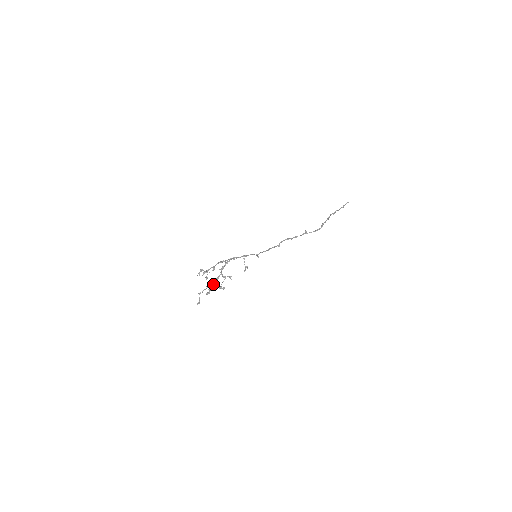
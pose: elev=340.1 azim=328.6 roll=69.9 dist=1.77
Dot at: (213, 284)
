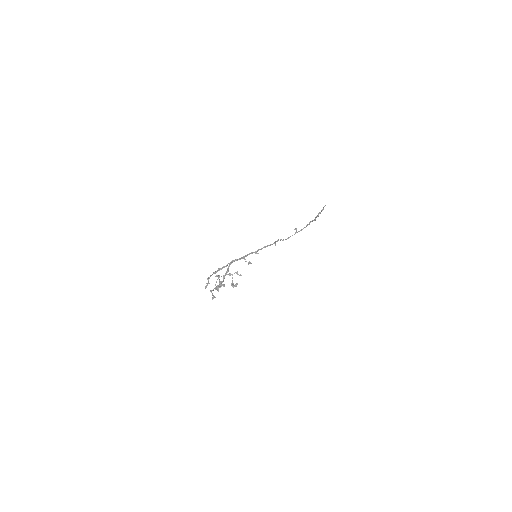
Dot at: occluded
